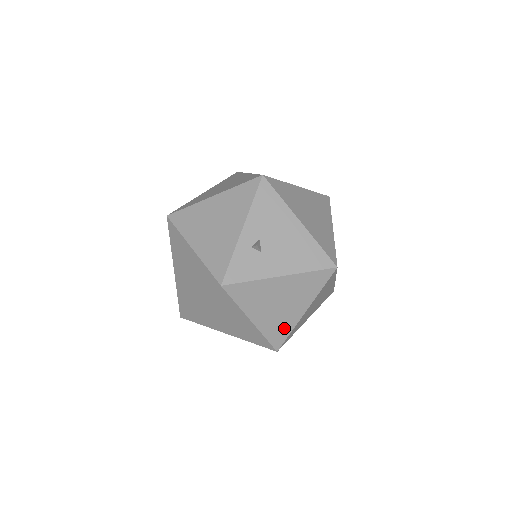
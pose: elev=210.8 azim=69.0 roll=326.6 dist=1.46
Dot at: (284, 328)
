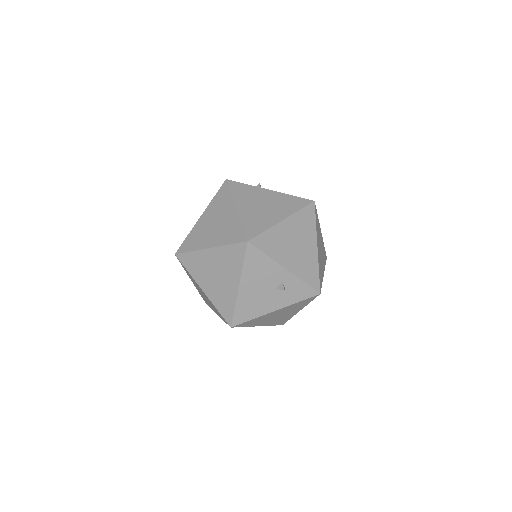
Dot at: (261, 225)
